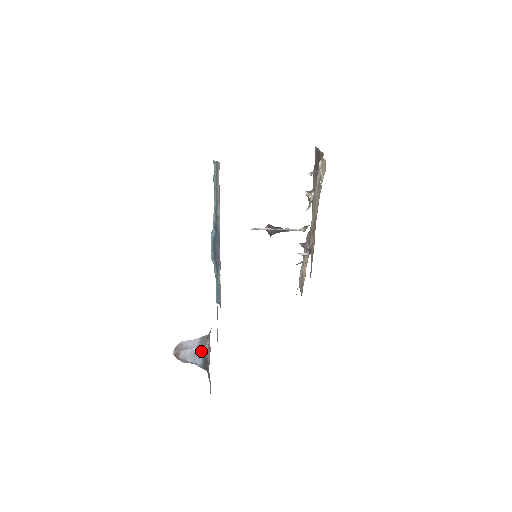
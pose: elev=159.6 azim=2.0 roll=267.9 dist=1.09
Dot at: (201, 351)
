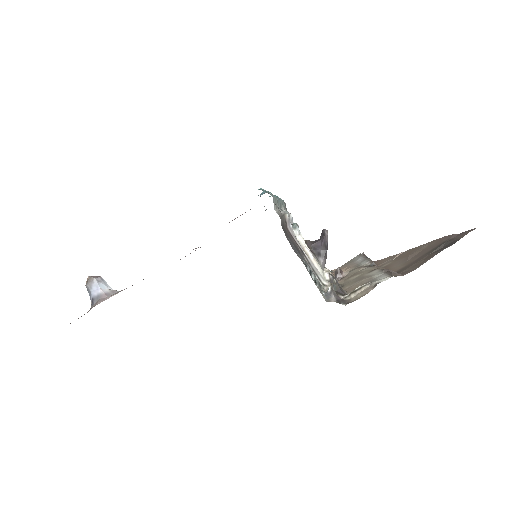
Dot at: (92, 301)
